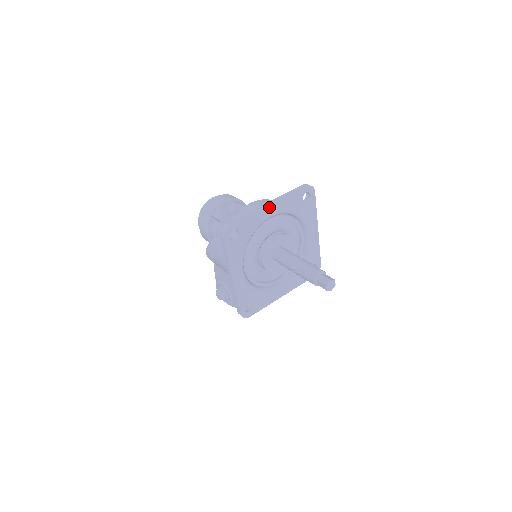
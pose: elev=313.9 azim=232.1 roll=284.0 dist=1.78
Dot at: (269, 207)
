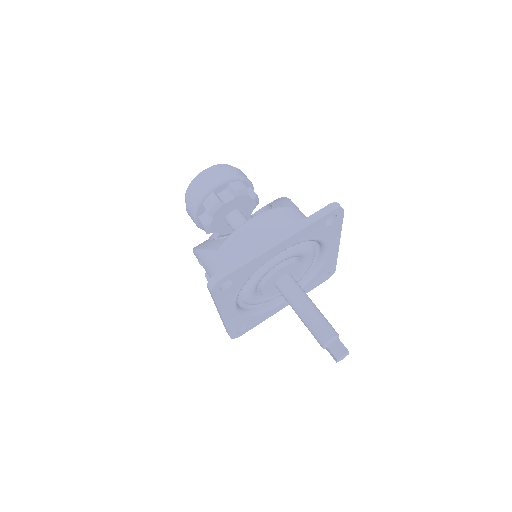
Dot at: (277, 246)
